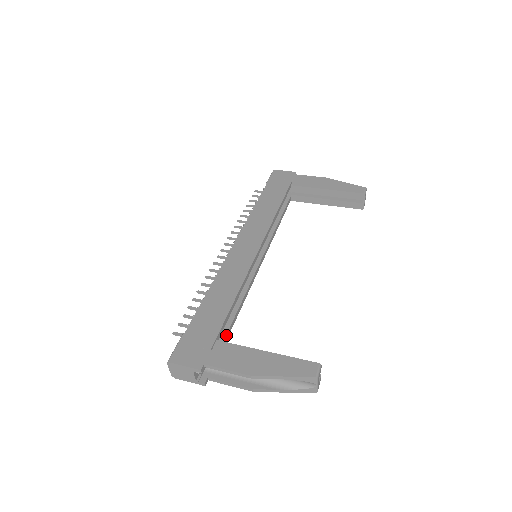
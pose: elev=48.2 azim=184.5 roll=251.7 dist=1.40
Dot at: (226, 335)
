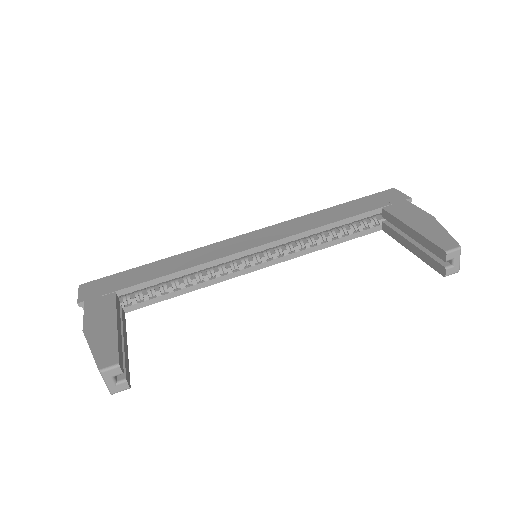
Dot at: (146, 301)
